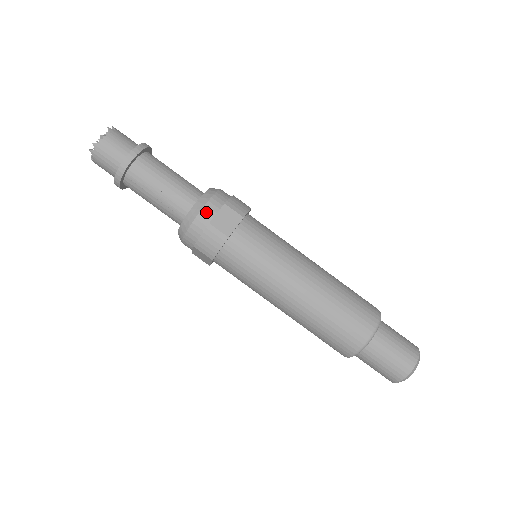
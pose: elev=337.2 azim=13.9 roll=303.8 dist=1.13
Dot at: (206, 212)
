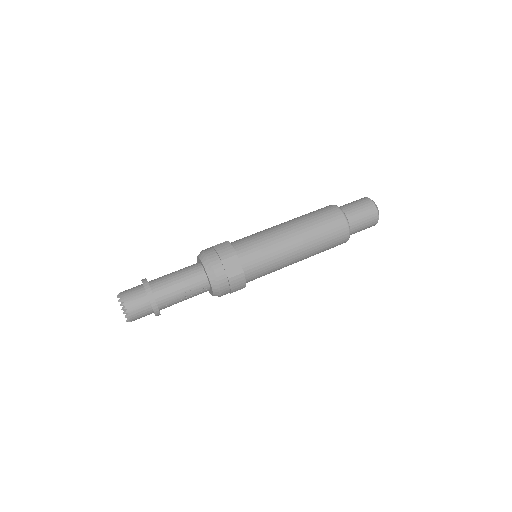
Dot at: (220, 276)
